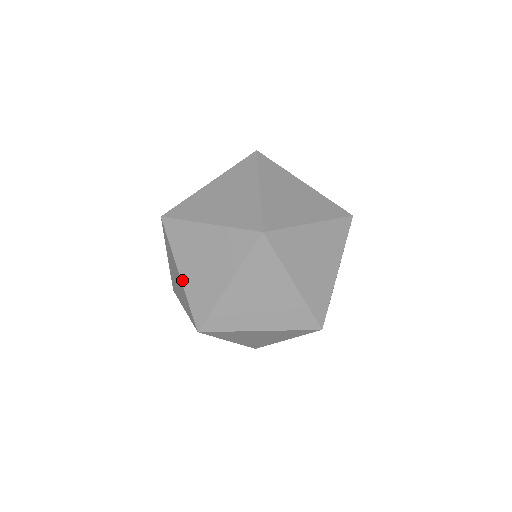
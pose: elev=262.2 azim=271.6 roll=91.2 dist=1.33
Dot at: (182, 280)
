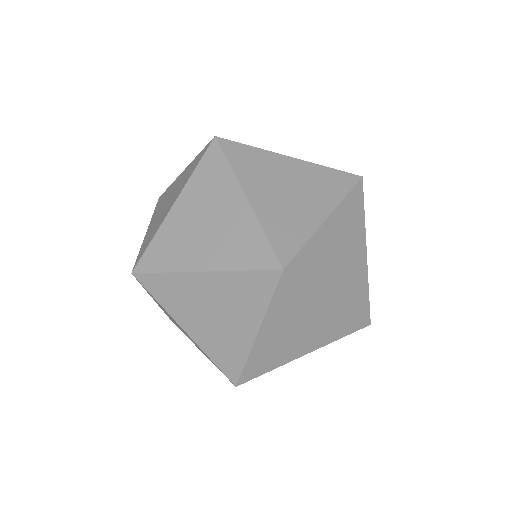
Dot at: occluded
